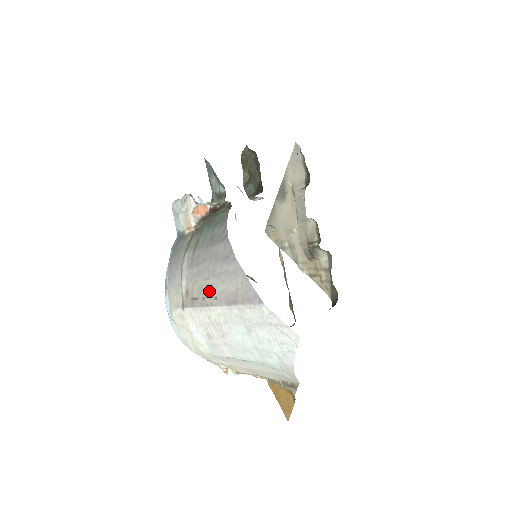
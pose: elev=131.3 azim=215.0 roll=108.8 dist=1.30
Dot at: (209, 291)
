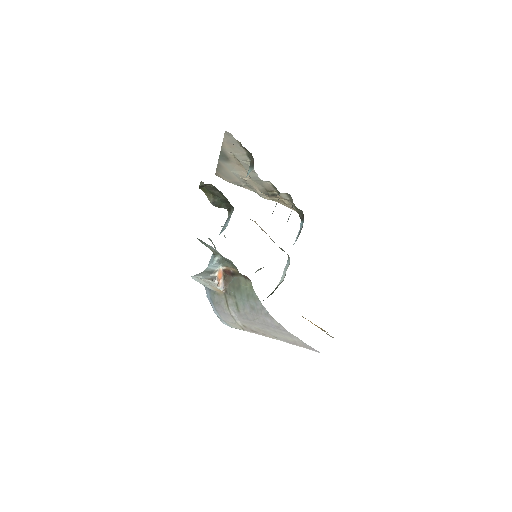
Dot at: (268, 333)
